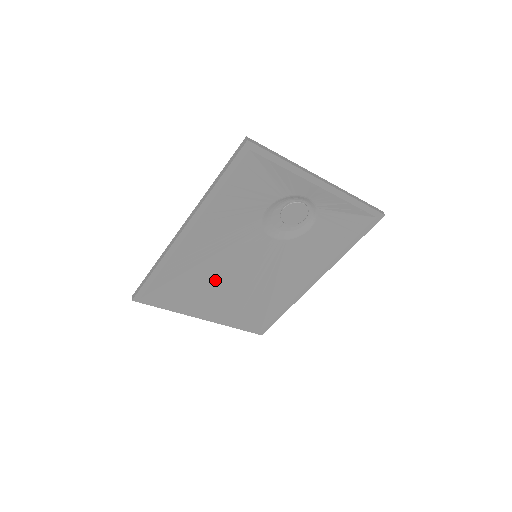
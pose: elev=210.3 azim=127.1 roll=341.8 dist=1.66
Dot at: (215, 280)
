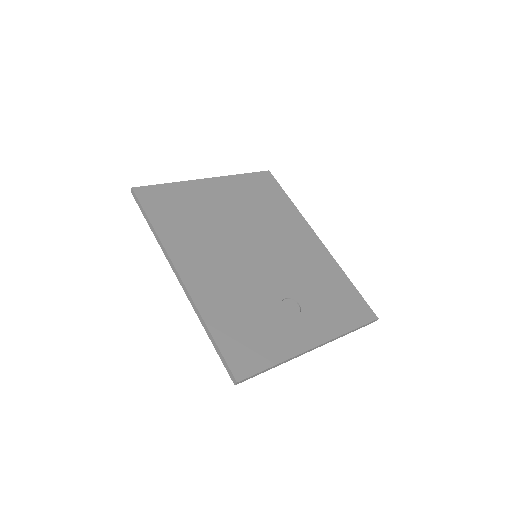
Dot at: occluded
